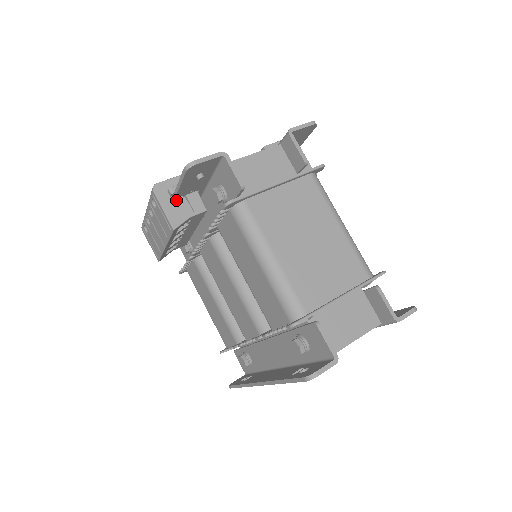
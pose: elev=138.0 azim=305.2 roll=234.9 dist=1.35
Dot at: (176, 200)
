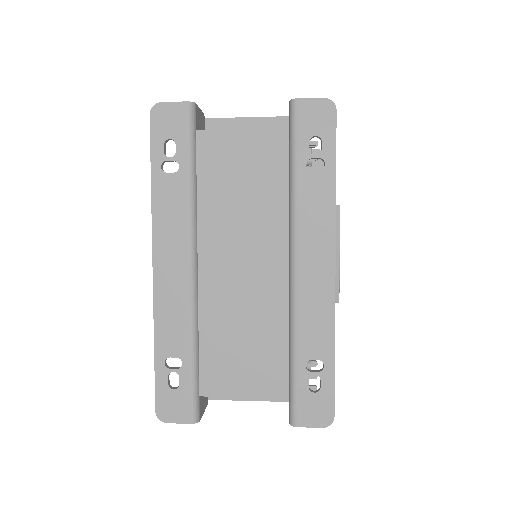
Dot at: occluded
